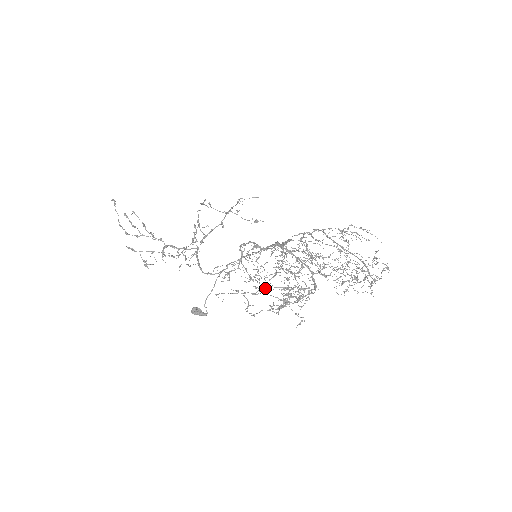
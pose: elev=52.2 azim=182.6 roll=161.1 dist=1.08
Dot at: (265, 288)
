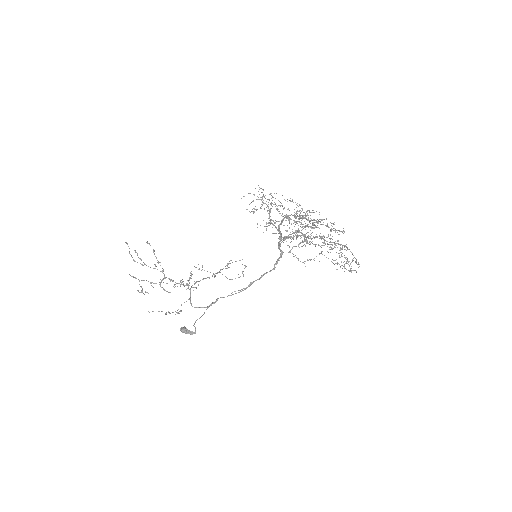
Dot at: occluded
